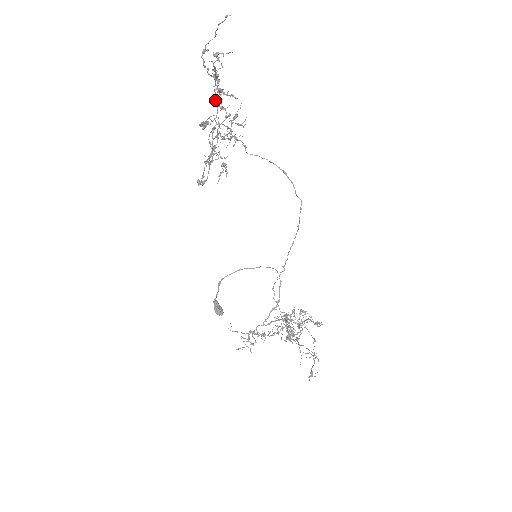
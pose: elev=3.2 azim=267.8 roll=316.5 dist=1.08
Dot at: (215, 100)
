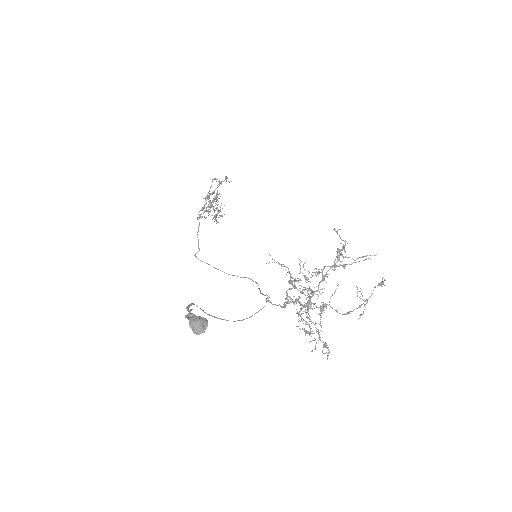
Dot at: occluded
